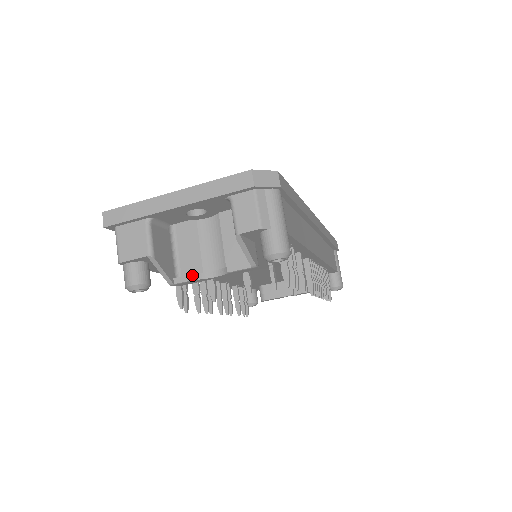
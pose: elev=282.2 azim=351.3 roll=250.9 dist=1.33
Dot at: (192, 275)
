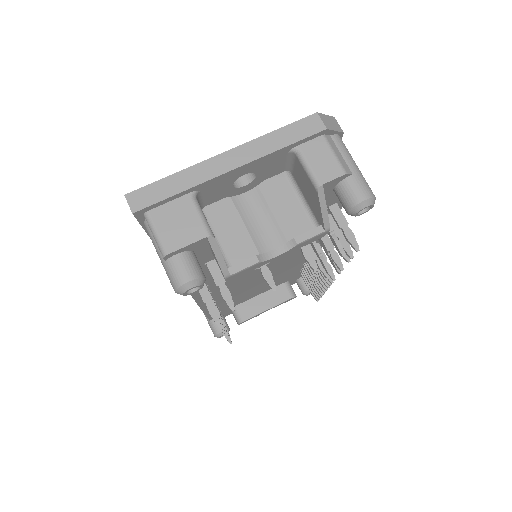
Dot at: (252, 258)
